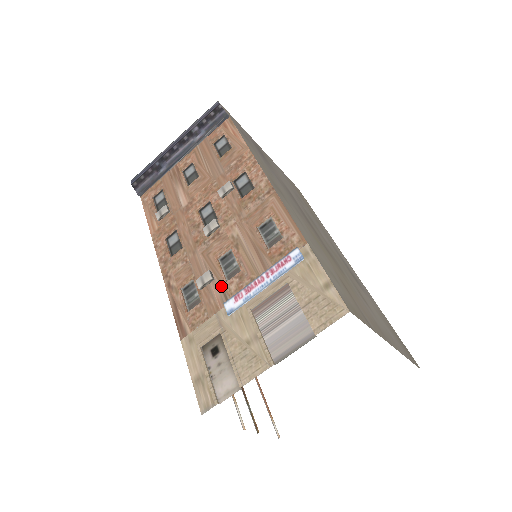
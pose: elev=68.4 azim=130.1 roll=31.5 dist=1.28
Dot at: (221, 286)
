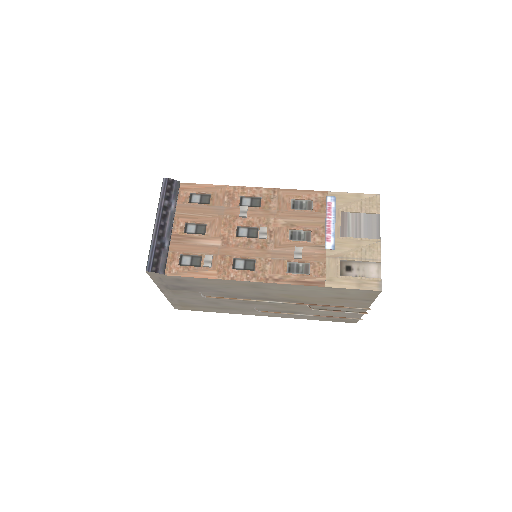
Dot at: (311, 246)
